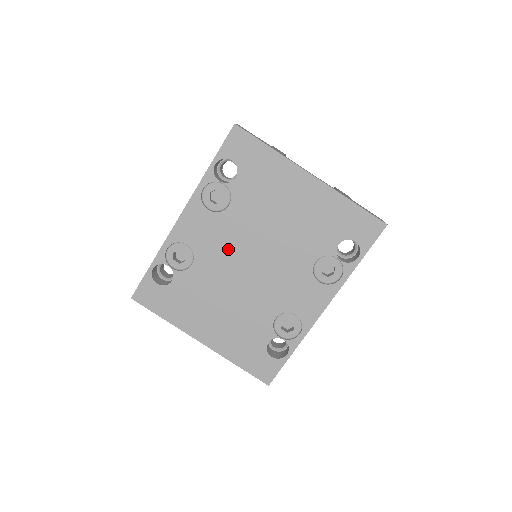
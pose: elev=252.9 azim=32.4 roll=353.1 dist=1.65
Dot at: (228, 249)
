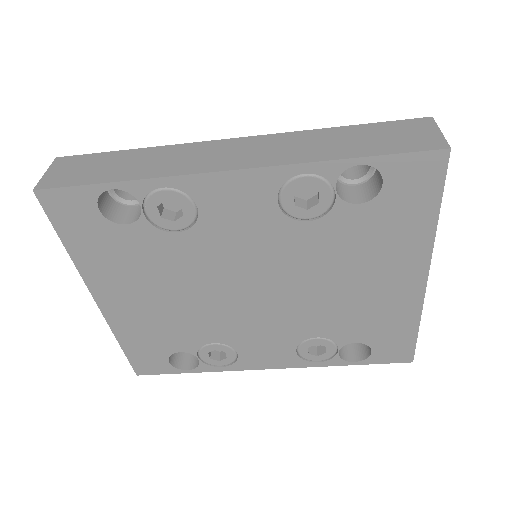
Dot at: (245, 257)
